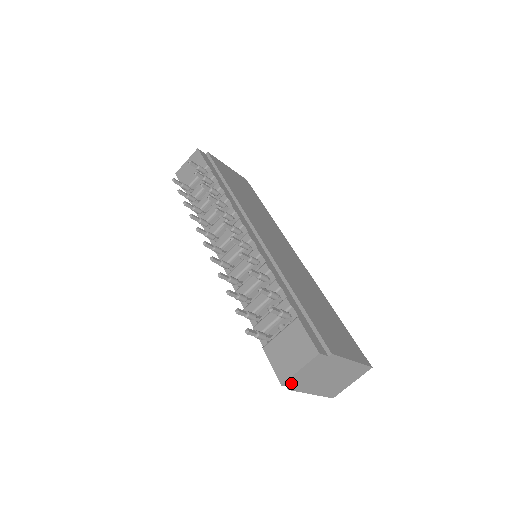
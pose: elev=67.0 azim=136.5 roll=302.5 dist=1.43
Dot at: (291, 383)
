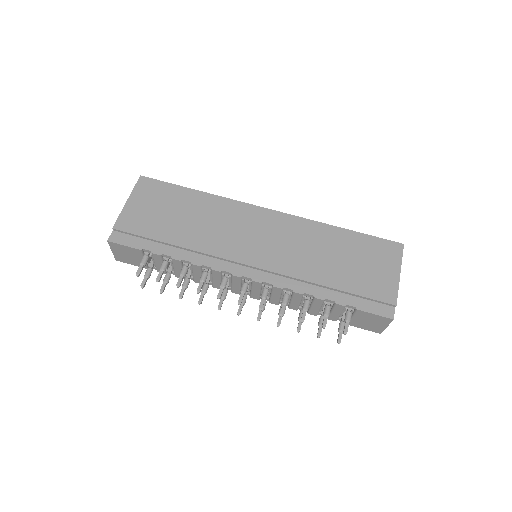
Dot at: occluded
